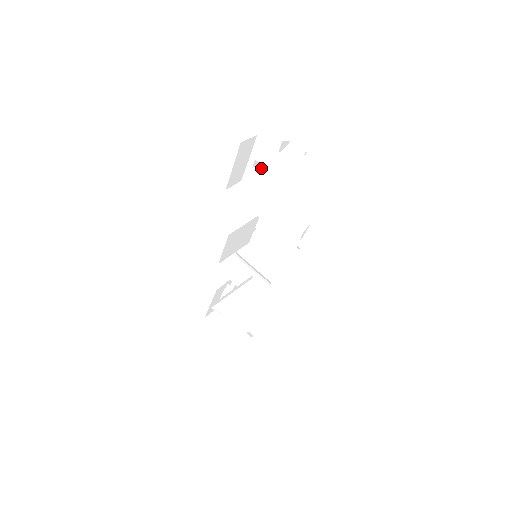
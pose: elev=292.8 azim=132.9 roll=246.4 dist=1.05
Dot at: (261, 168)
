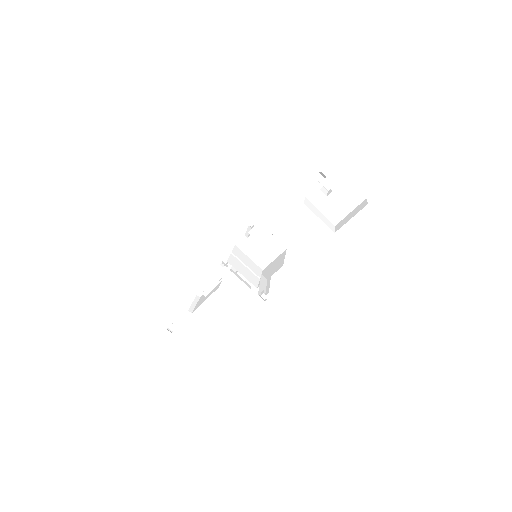
Dot at: (323, 190)
